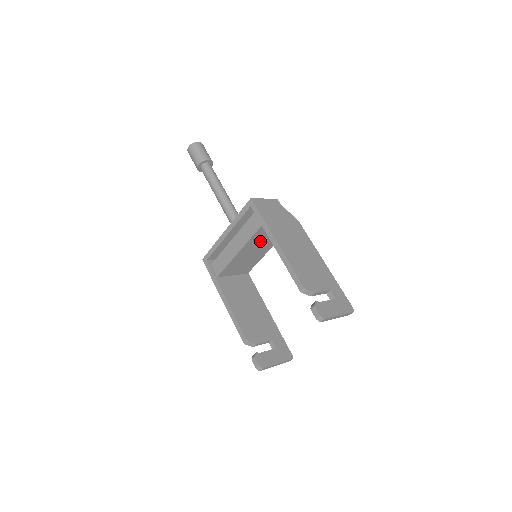
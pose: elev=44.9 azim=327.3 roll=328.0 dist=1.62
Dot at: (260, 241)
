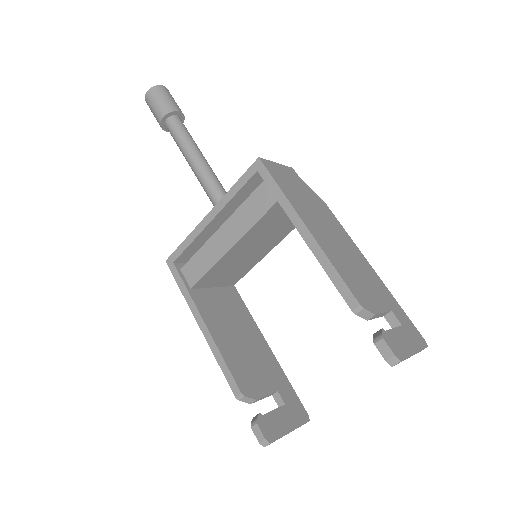
Dot at: (265, 231)
